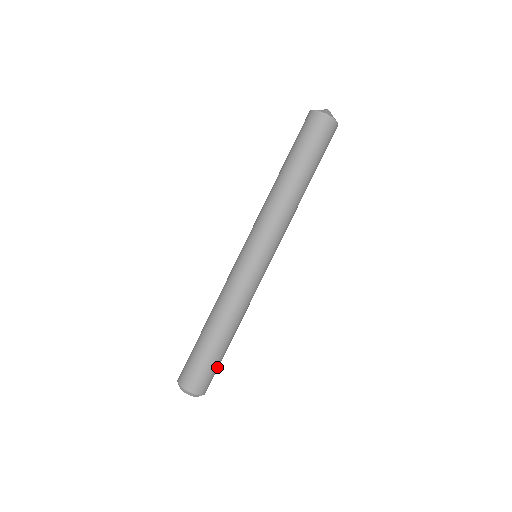
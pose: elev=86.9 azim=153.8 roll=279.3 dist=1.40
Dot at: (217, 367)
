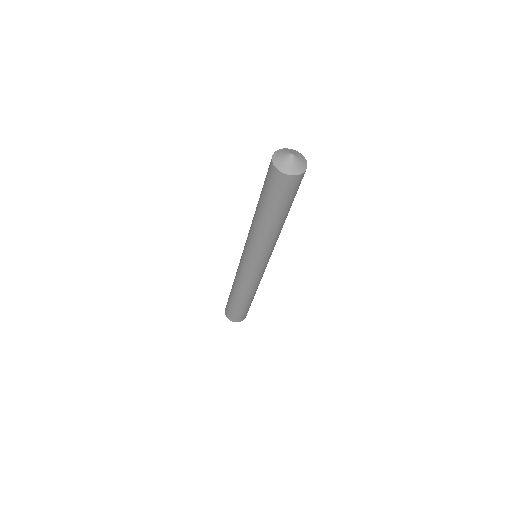
Dot at: (243, 312)
